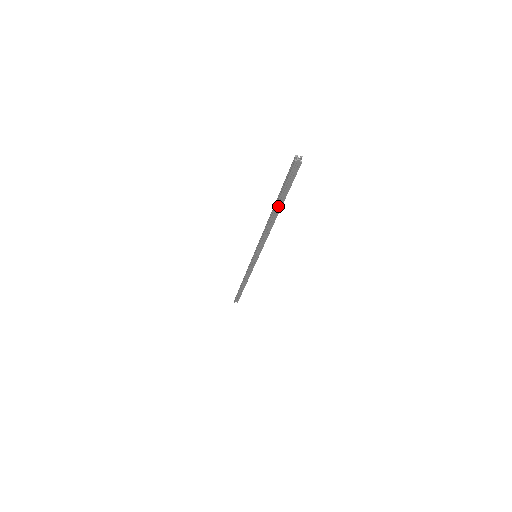
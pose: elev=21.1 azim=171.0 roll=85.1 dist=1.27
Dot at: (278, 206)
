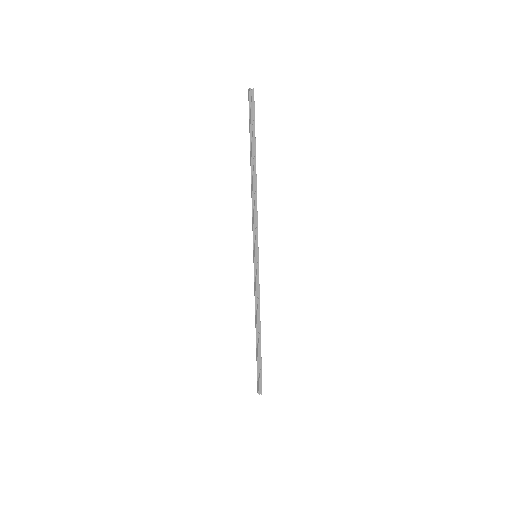
Dot at: (253, 155)
